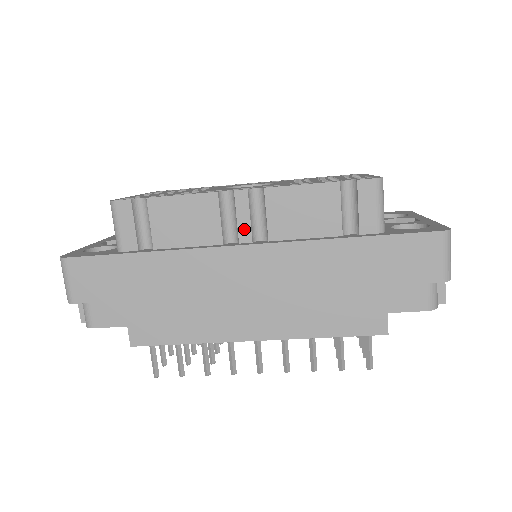
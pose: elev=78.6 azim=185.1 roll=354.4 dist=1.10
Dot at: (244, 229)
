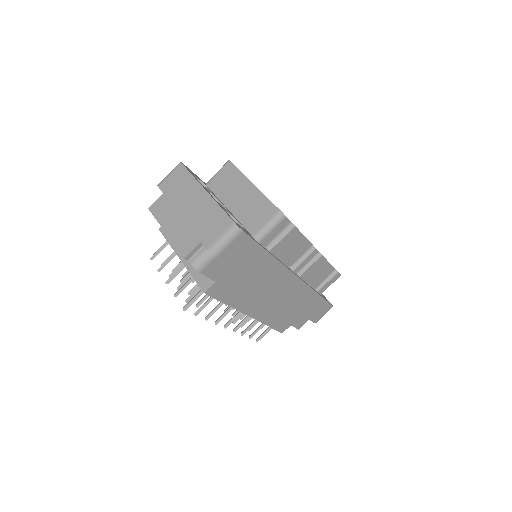
Dot at: (300, 267)
